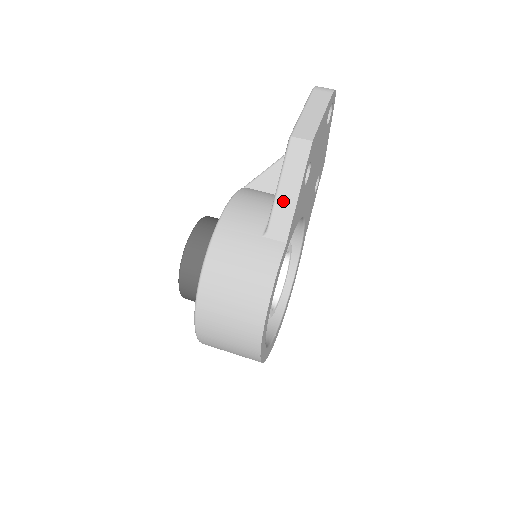
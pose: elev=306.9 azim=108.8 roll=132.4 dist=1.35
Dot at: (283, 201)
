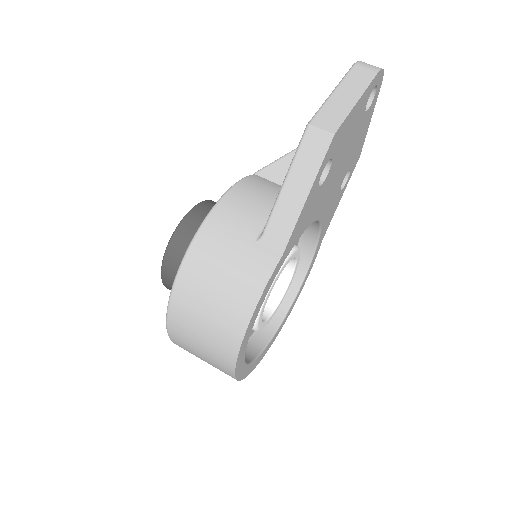
Dot at: (286, 204)
